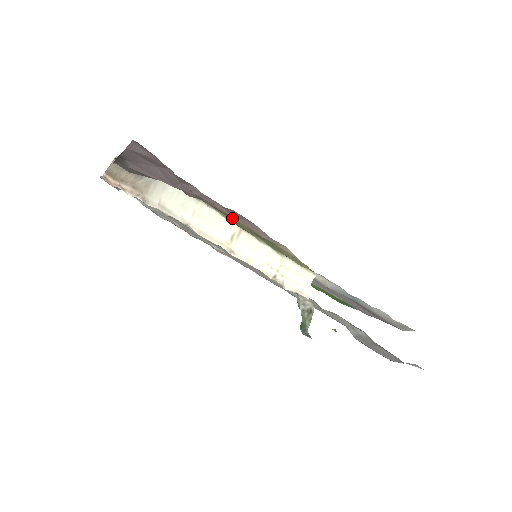
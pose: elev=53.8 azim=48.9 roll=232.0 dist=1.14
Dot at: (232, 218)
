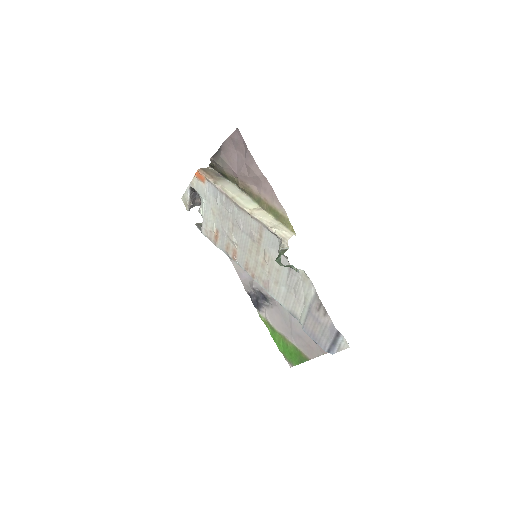
Dot at: (259, 199)
